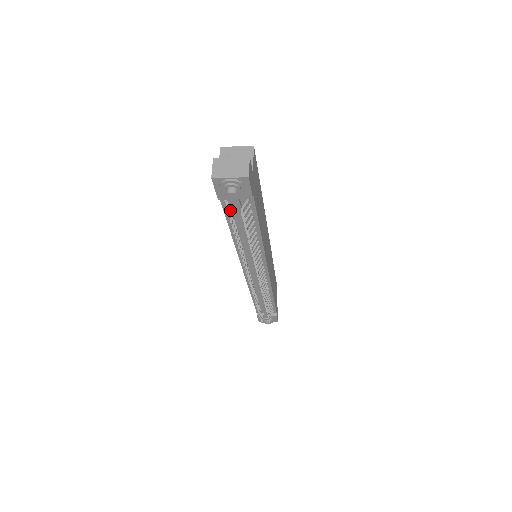
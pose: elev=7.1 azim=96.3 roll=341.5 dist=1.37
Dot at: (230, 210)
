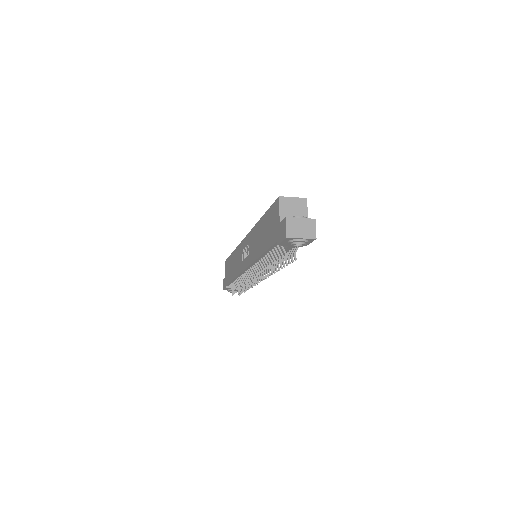
Dot at: (285, 254)
